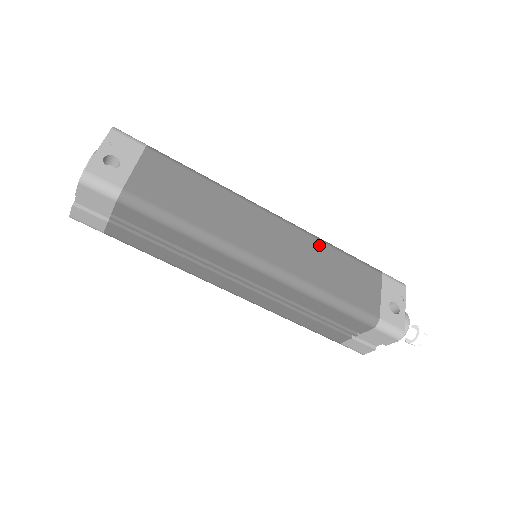
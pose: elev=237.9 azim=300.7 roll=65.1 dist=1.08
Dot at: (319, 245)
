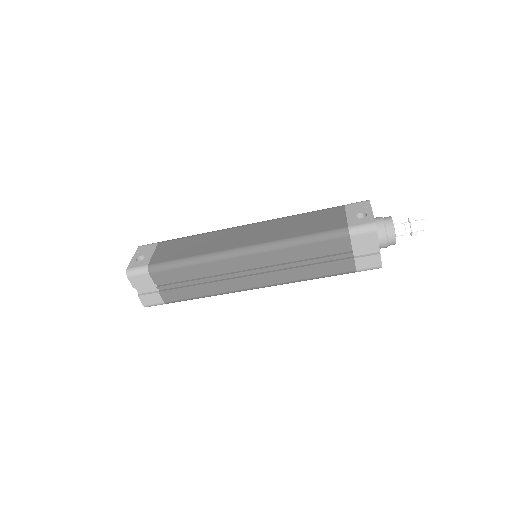
Dot at: (285, 220)
